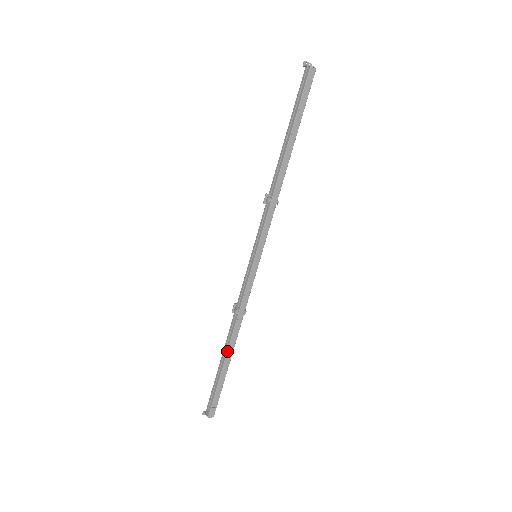
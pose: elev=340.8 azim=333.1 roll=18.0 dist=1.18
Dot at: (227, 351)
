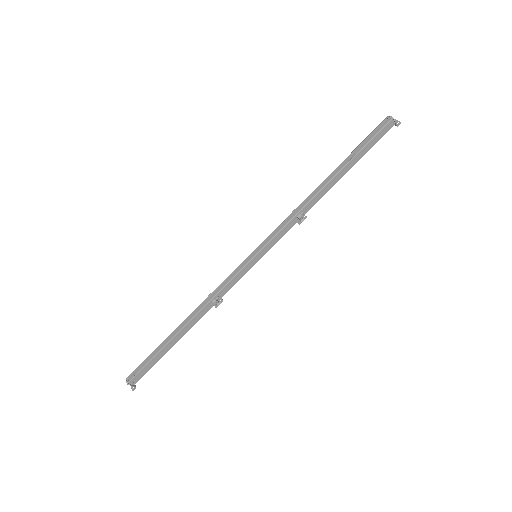
Dot at: (179, 325)
